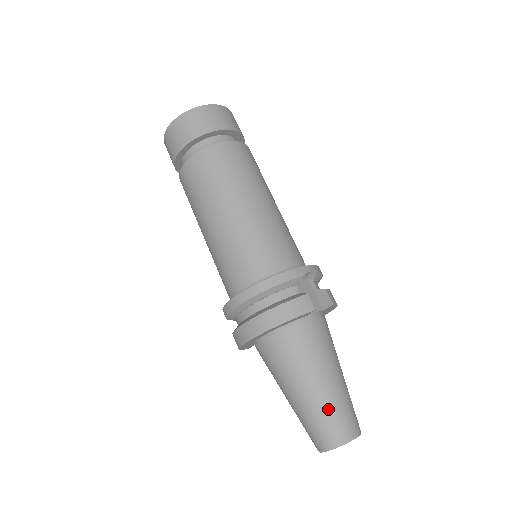
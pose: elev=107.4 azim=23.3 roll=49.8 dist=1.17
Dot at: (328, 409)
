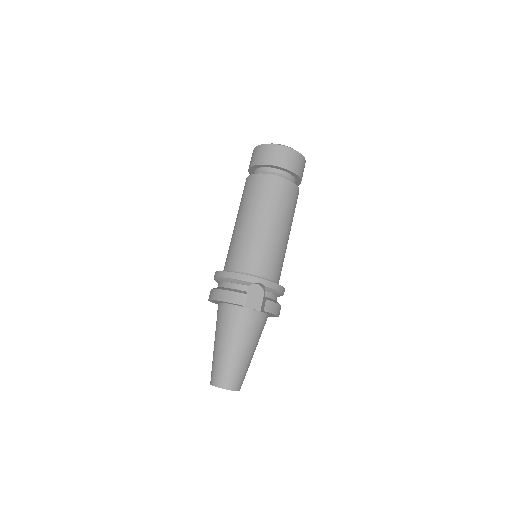
Dot at: (222, 363)
